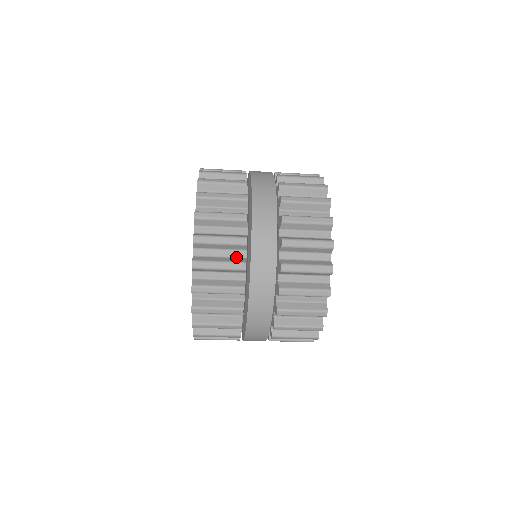
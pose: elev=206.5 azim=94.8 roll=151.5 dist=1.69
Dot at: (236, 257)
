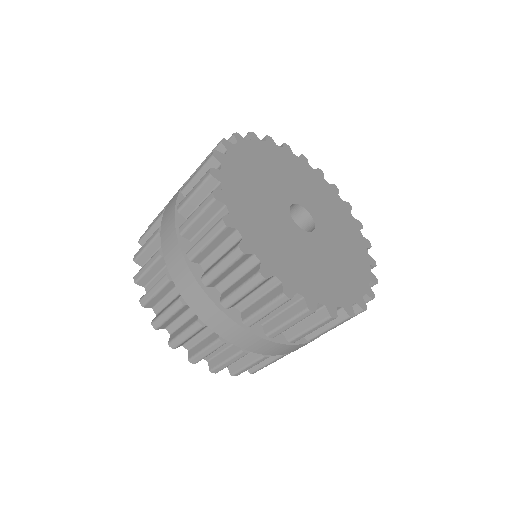
Dot at: occluded
